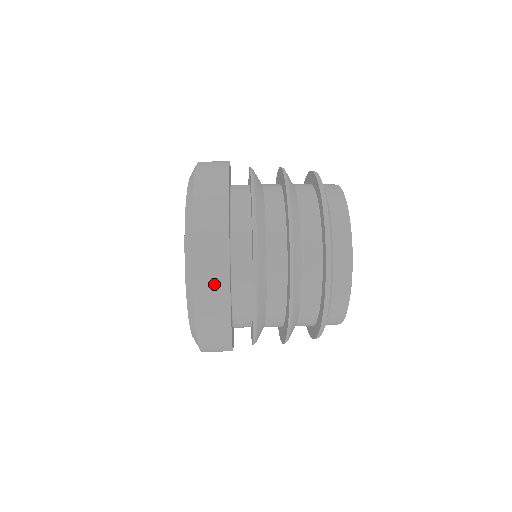
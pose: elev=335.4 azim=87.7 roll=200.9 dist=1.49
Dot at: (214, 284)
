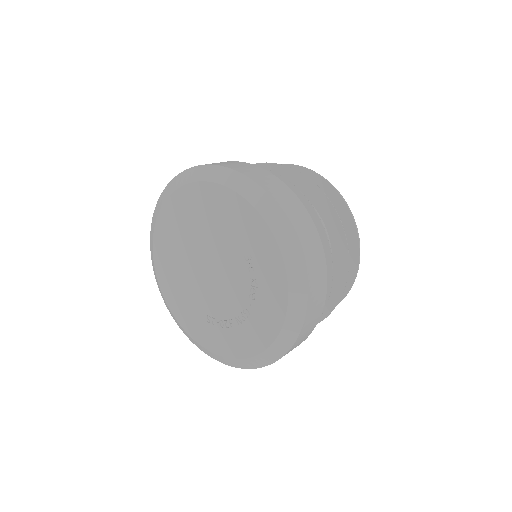
Dot at: (264, 177)
